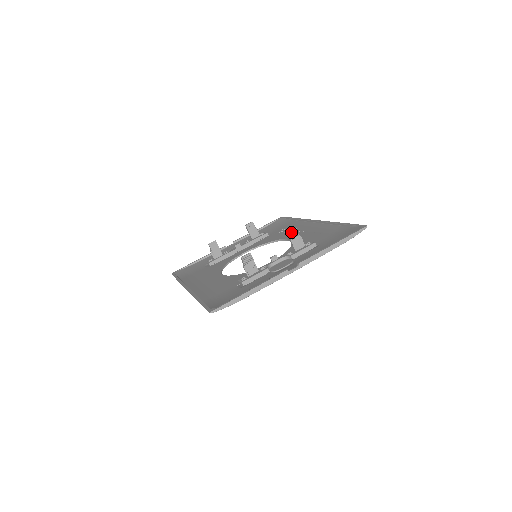
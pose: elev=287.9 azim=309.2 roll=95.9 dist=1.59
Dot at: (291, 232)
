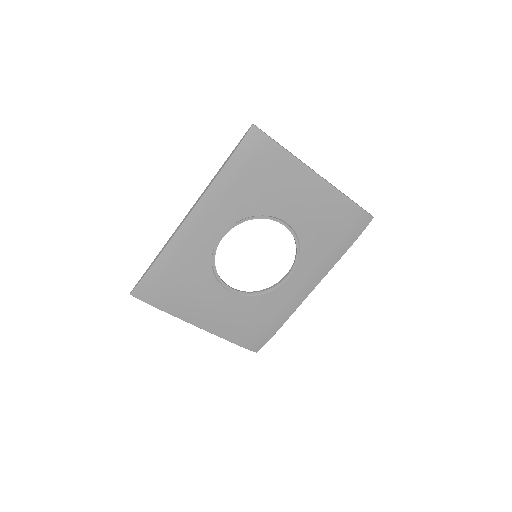
Dot at: occluded
